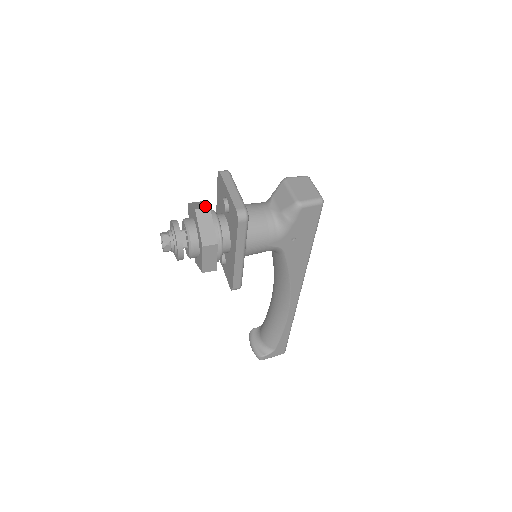
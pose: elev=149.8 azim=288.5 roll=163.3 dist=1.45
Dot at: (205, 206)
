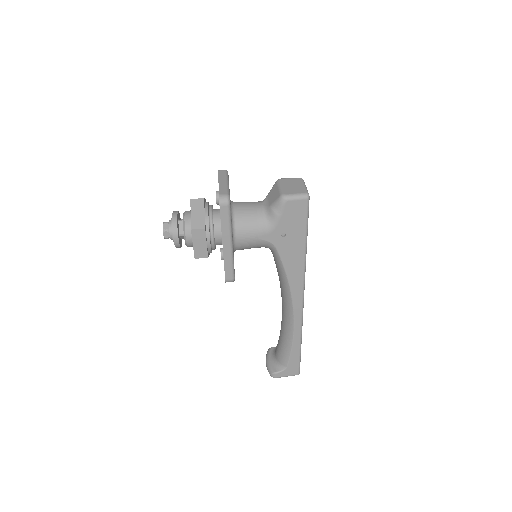
Dot at: (201, 198)
